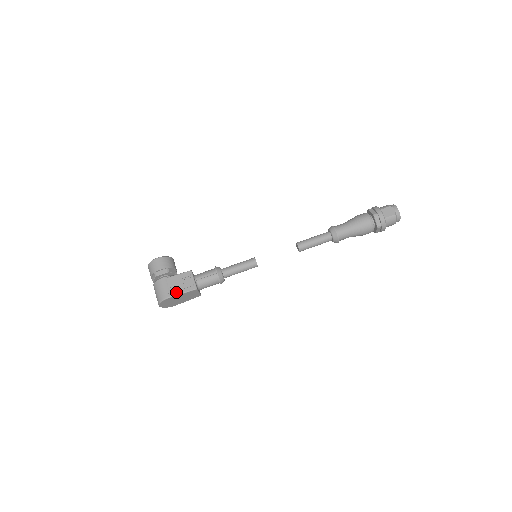
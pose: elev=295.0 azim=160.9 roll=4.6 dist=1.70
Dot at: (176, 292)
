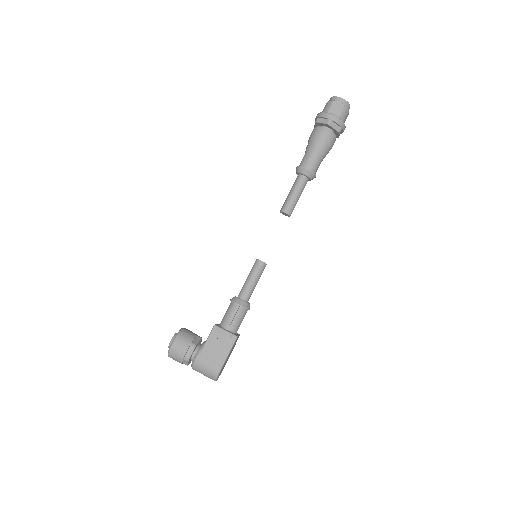
Dot at: (222, 357)
